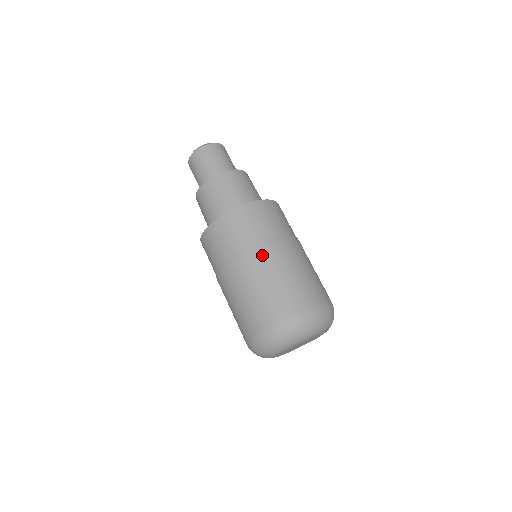
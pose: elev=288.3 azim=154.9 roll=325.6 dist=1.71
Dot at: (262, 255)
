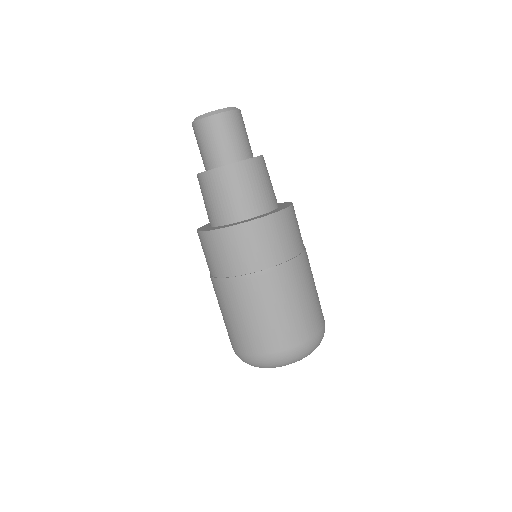
Dot at: (233, 290)
